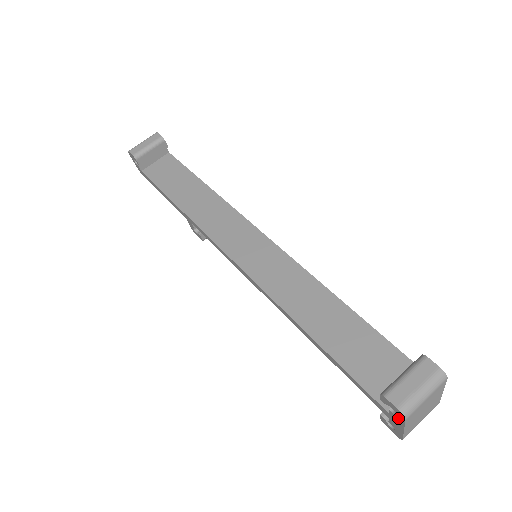
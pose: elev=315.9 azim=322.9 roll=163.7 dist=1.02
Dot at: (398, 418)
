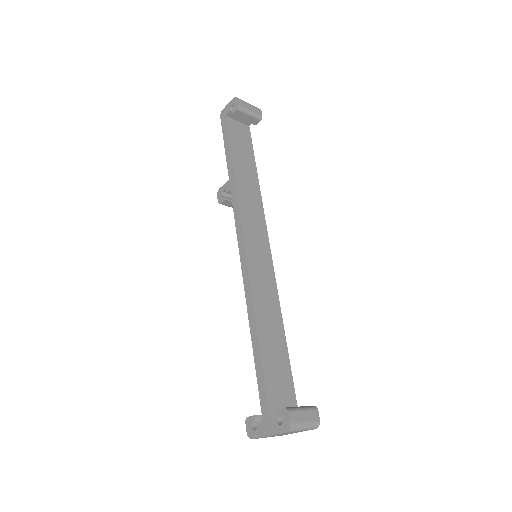
Dot at: (278, 427)
